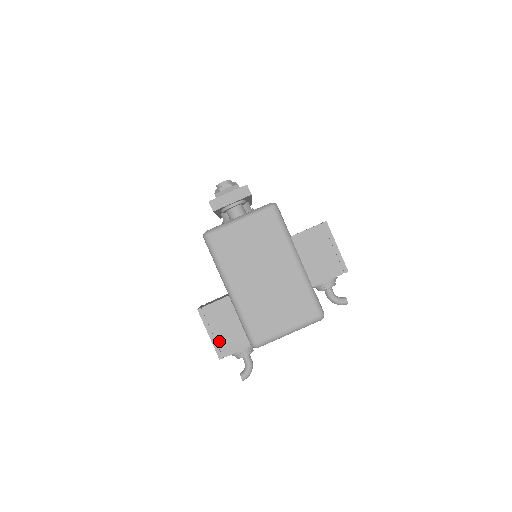
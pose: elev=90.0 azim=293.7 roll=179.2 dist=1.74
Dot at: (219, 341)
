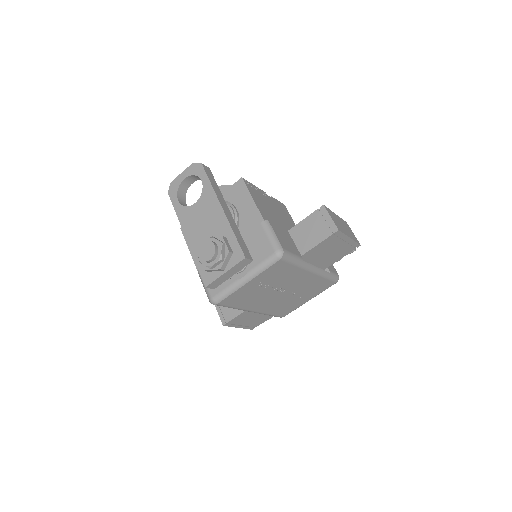
Dot at: (249, 325)
